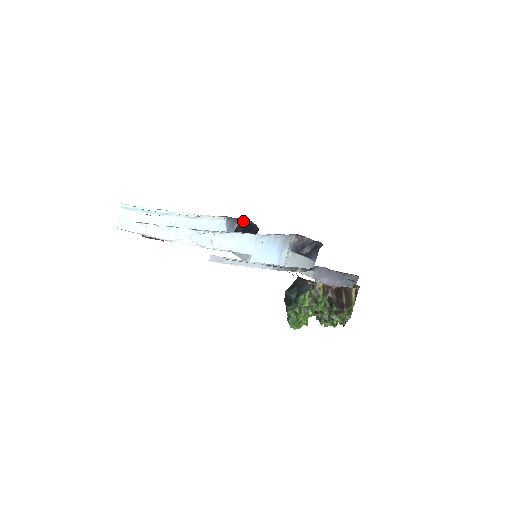
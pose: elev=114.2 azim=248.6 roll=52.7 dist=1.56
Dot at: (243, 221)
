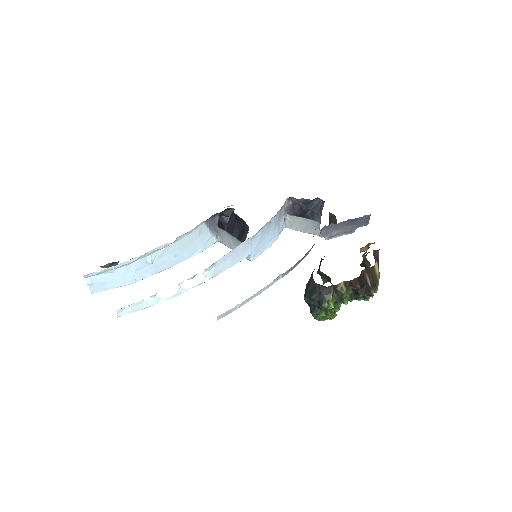
Dot at: (223, 211)
